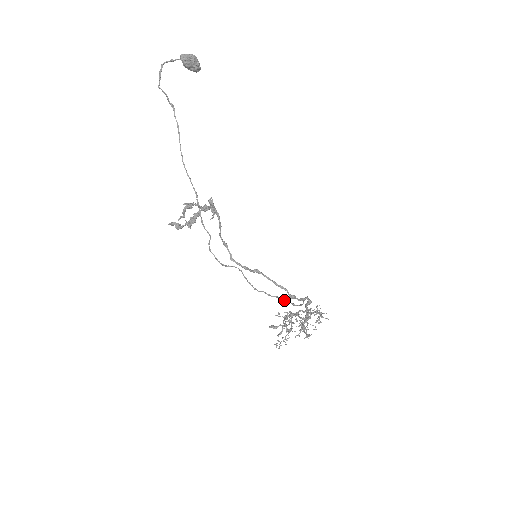
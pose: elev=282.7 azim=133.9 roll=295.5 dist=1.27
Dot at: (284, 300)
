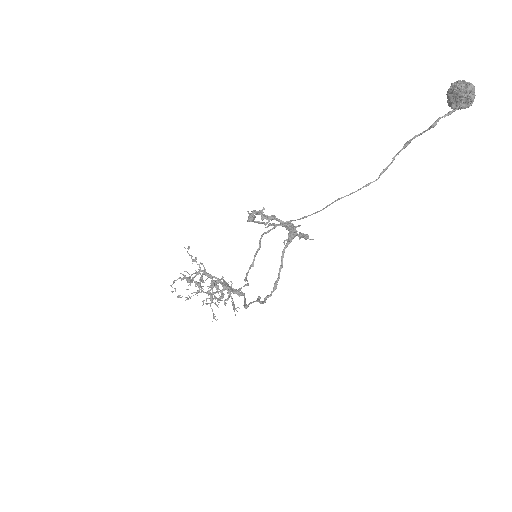
Dot at: (226, 283)
